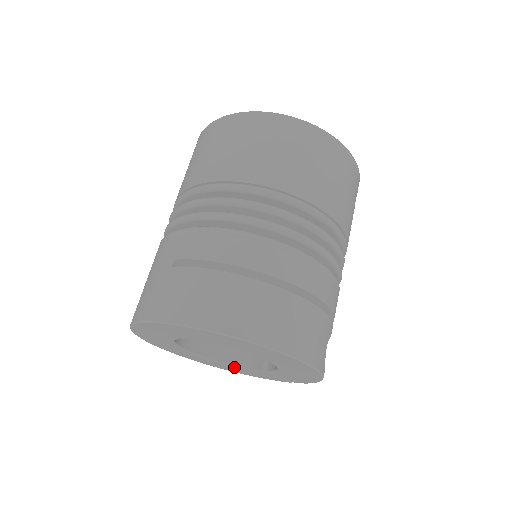
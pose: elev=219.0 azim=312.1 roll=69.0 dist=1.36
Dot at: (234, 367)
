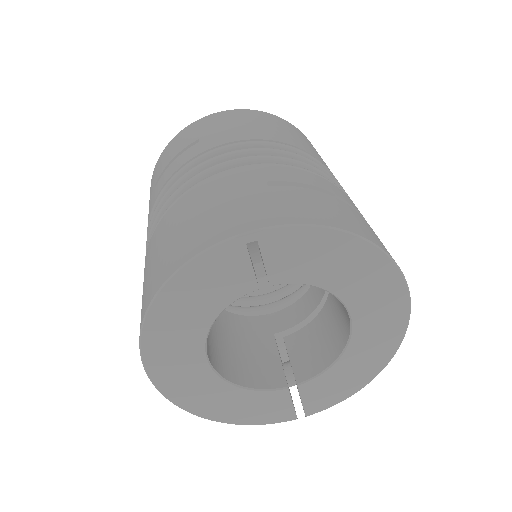
Dot at: (239, 393)
